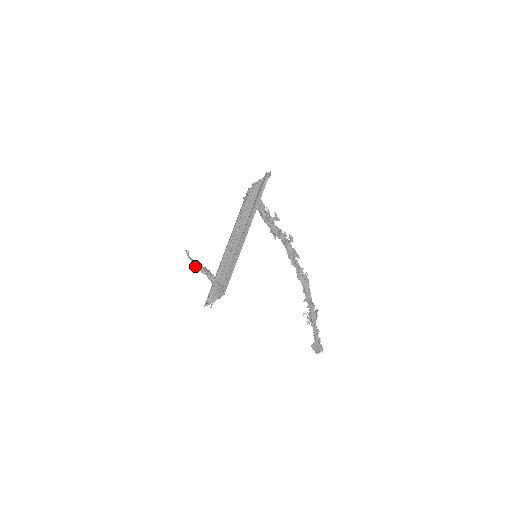
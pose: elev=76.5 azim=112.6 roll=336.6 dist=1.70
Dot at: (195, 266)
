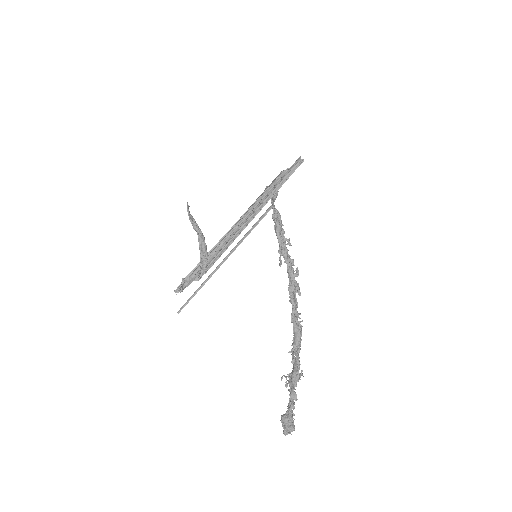
Dot at: (190, 218)
